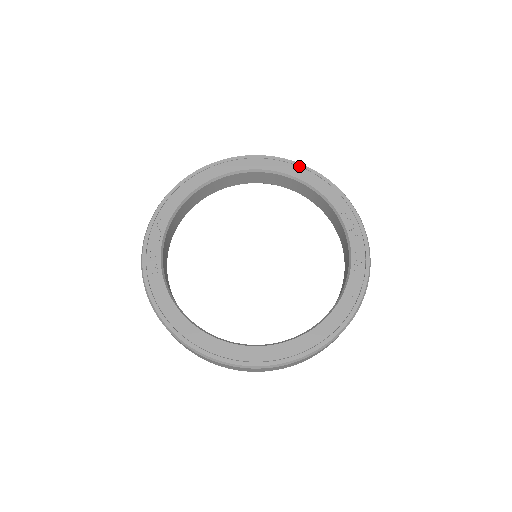
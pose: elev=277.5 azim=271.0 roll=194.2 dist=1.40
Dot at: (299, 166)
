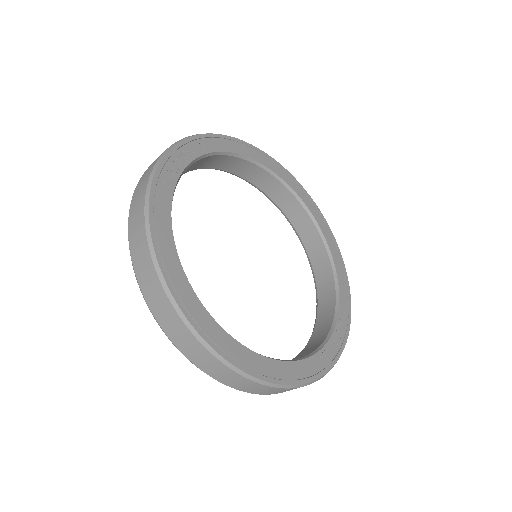
Dot at: (325, 222)
